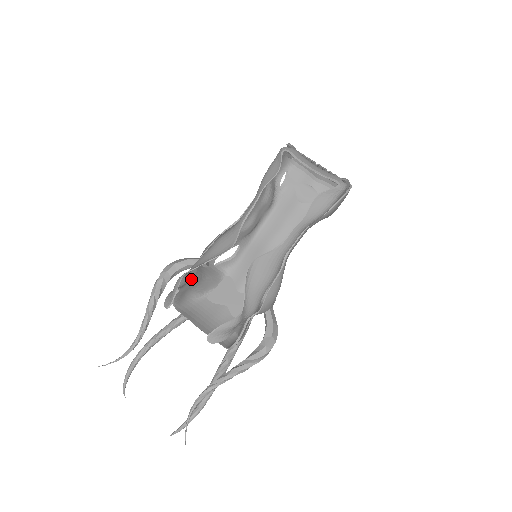
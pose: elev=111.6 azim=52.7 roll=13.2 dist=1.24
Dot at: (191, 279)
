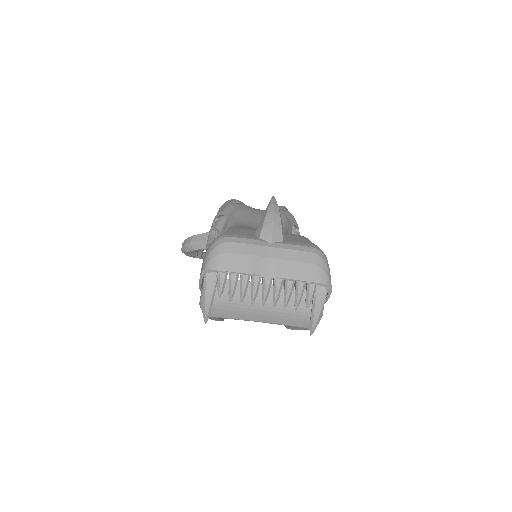
Dot at: occluded
